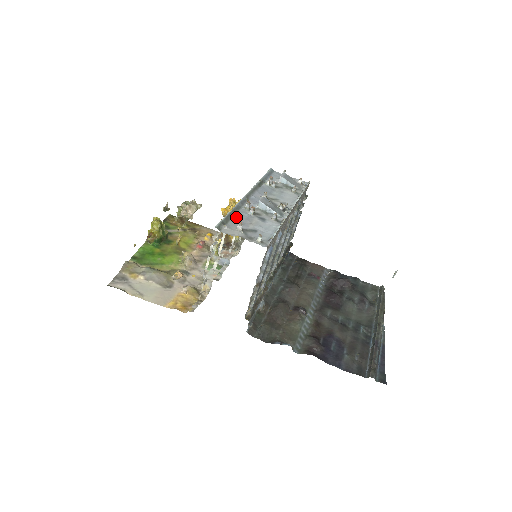
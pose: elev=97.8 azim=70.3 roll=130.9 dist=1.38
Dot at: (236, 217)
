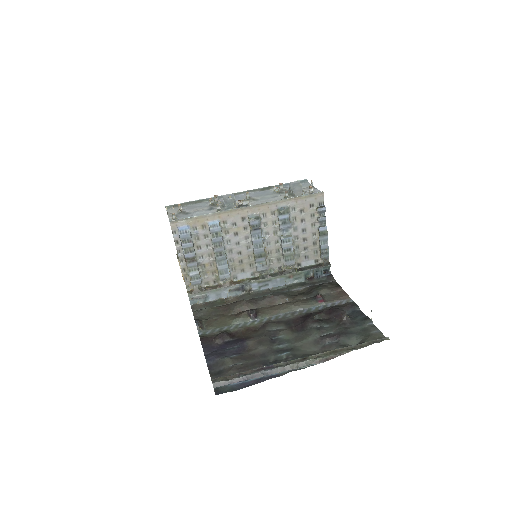
Dot at: (195, 204)
